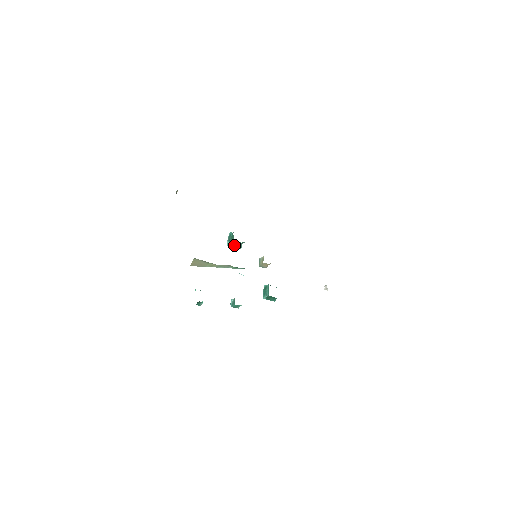
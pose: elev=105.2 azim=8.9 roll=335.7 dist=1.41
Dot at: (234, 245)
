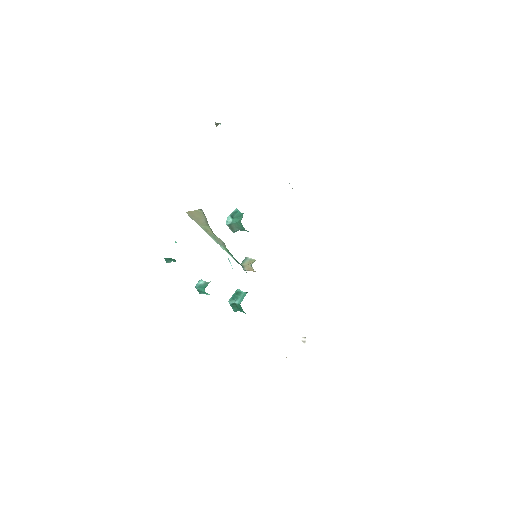
Dot at: (233, 225)
